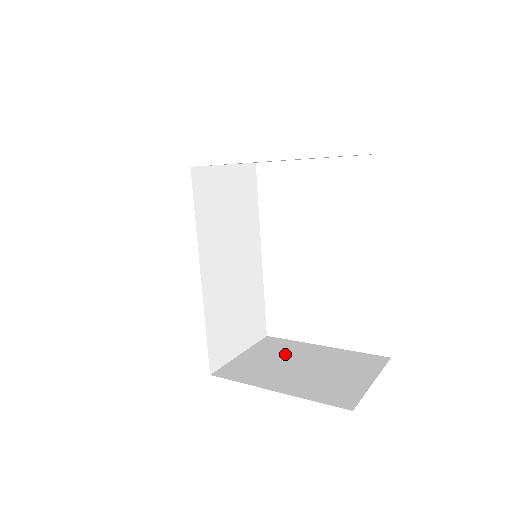
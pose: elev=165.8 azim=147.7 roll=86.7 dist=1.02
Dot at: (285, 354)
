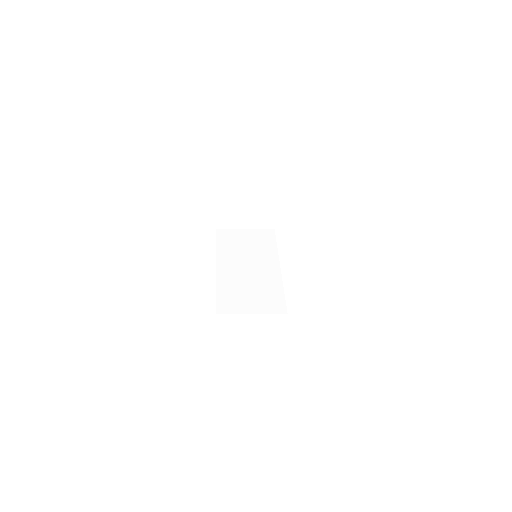
Dot at: occluded
